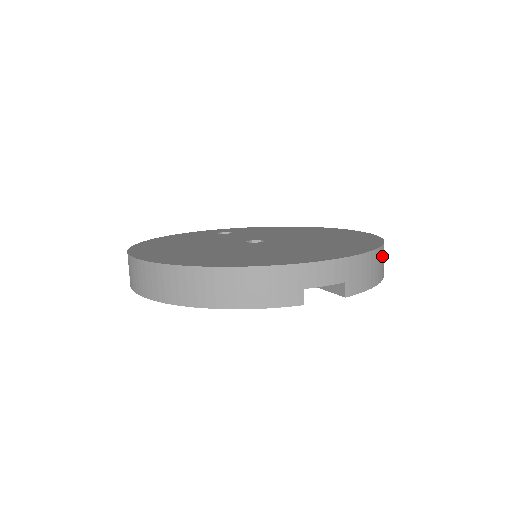
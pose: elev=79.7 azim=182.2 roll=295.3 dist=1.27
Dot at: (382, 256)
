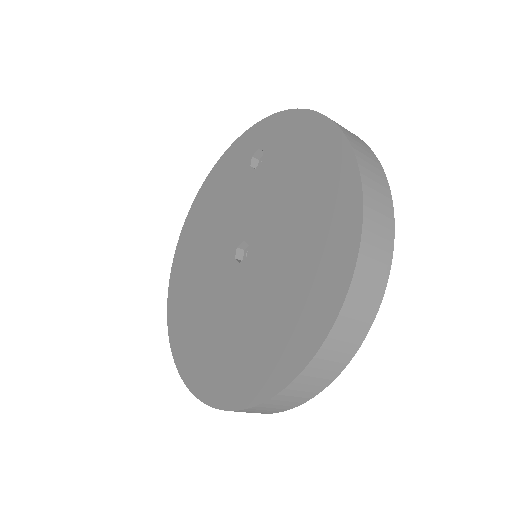
Dot at: (303, 383)
